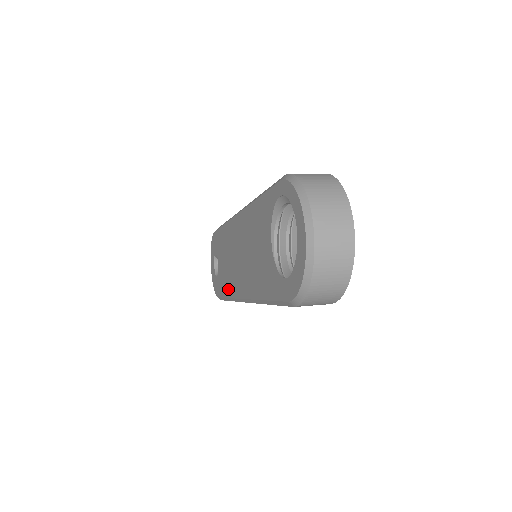
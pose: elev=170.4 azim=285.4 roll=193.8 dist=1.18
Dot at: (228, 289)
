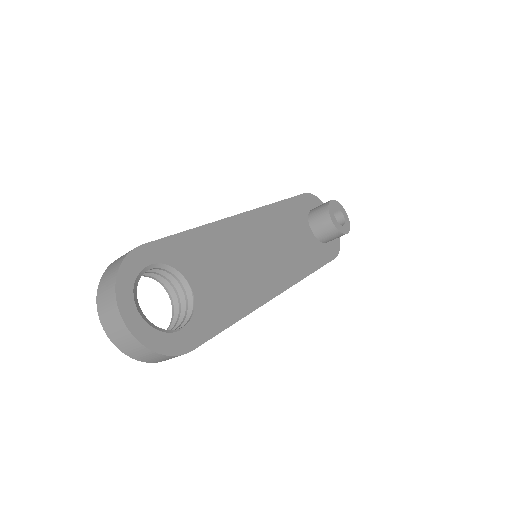
Dot at: occluded
